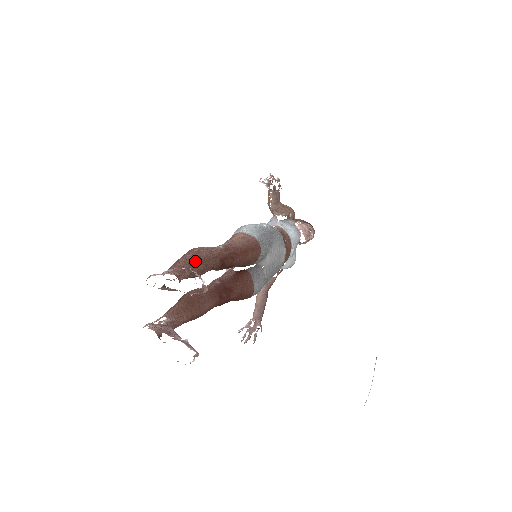
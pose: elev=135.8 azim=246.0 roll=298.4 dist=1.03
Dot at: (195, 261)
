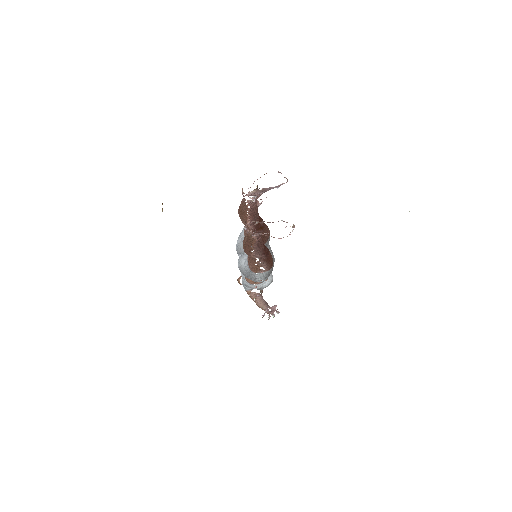
Dot at: occluded
